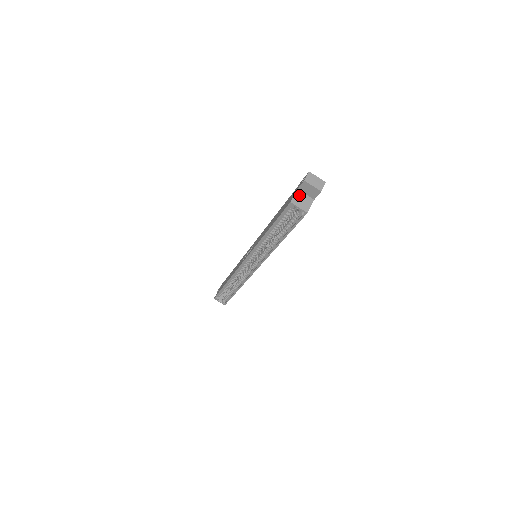
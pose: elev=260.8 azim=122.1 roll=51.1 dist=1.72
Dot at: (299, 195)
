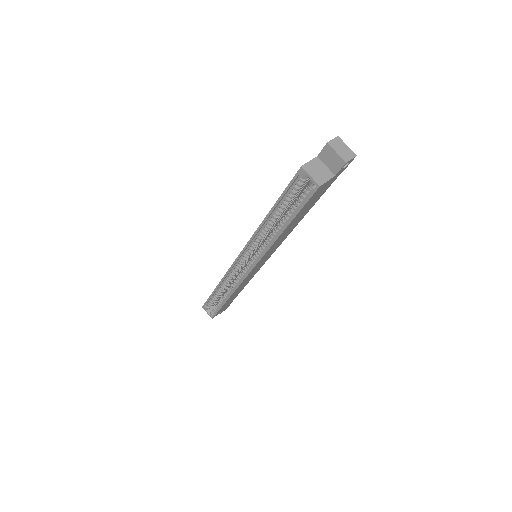
Dot at: (316, 163)
